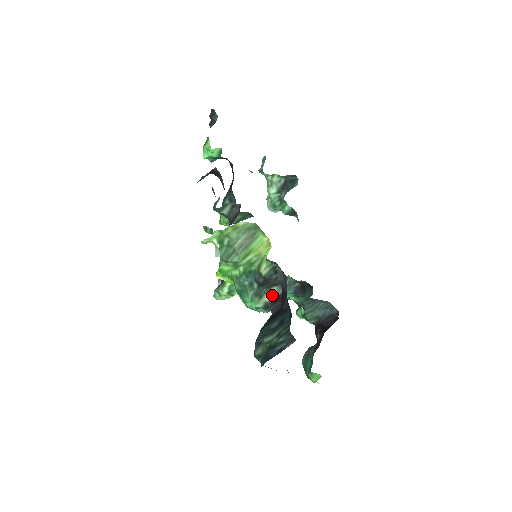
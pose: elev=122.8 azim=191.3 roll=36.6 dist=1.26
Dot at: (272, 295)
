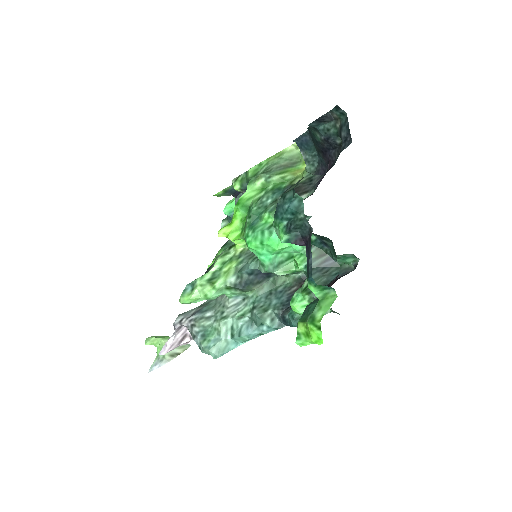
Dot at: occluded
